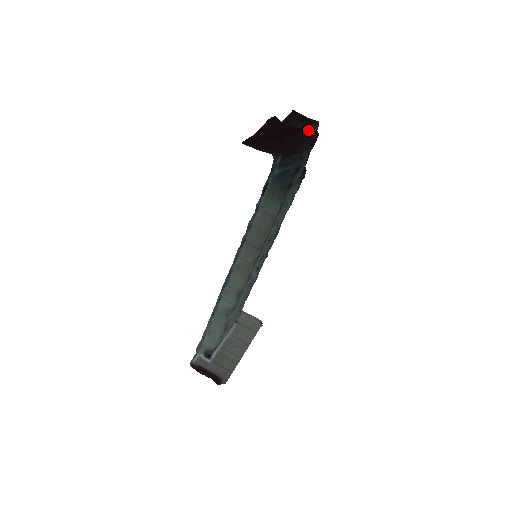
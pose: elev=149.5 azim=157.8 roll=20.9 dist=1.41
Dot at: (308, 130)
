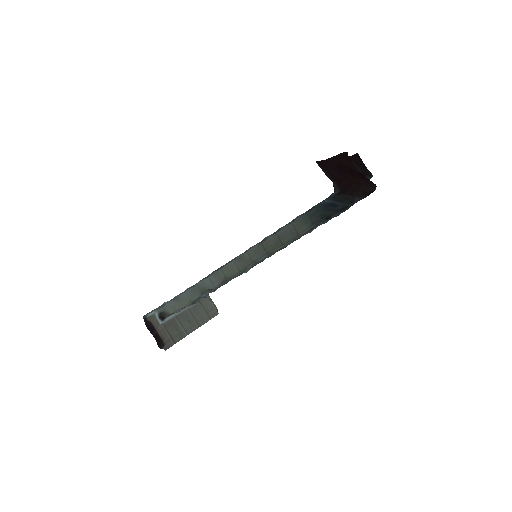
Dot at: (370, 181)
